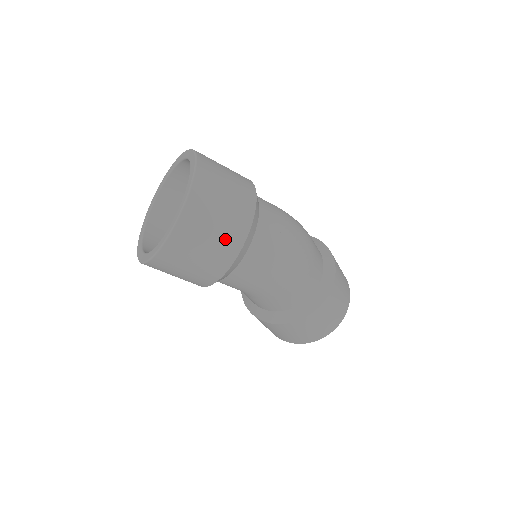
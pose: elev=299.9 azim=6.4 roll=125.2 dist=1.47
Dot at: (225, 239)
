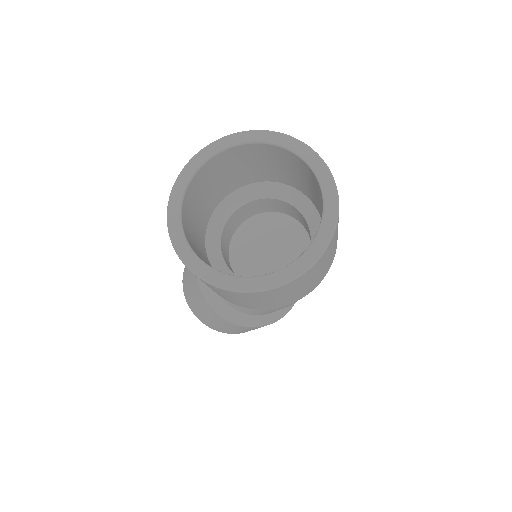
Dot at: (321, 275)
